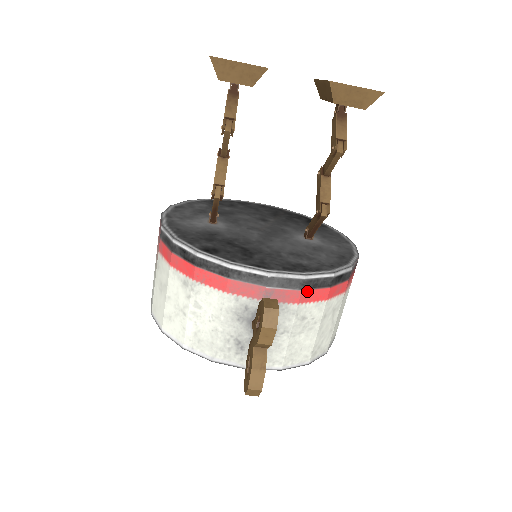
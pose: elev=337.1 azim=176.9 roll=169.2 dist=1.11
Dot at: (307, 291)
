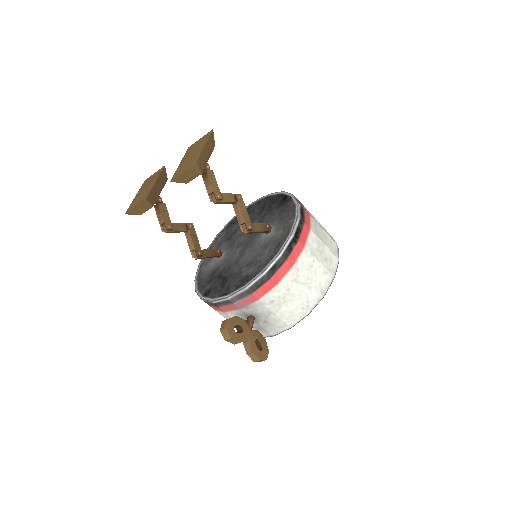
Dot at: (256, 292)
